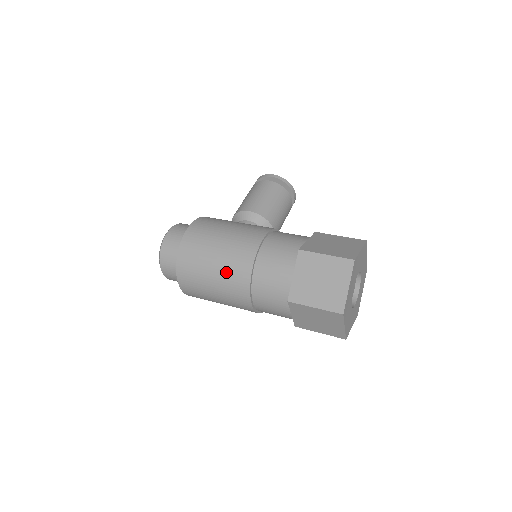
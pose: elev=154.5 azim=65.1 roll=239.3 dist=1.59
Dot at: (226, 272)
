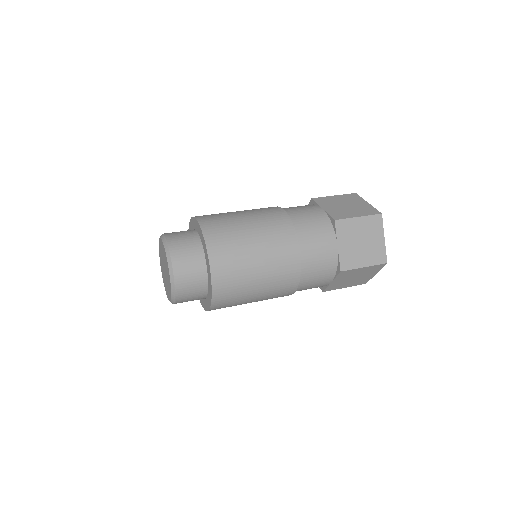
Dot at: (263, 221)
